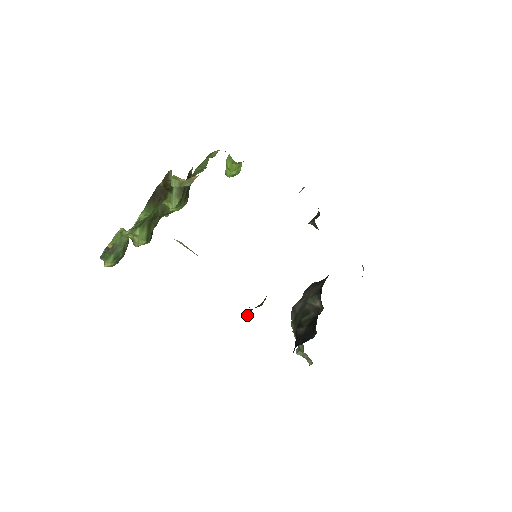
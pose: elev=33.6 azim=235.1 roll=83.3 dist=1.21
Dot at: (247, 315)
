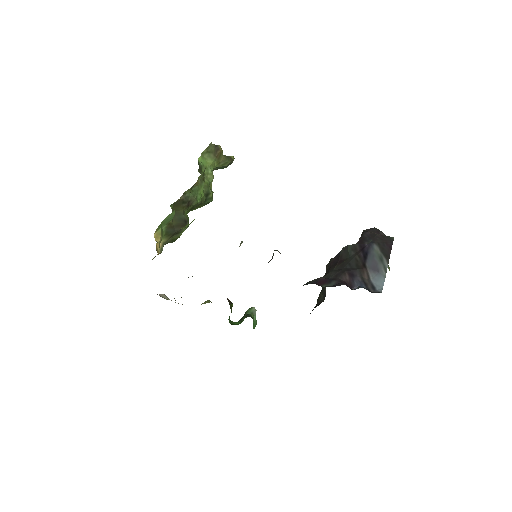
Dot at: occluded
